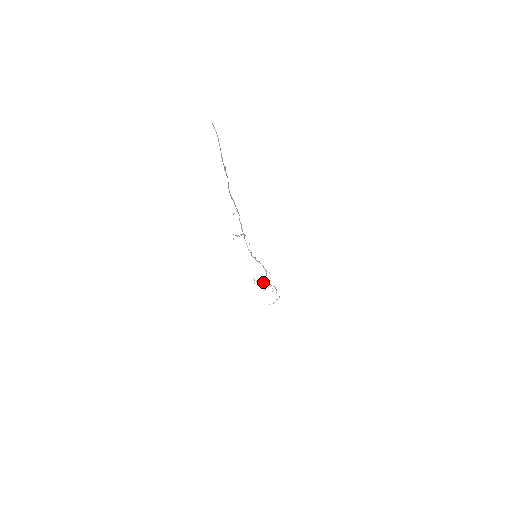
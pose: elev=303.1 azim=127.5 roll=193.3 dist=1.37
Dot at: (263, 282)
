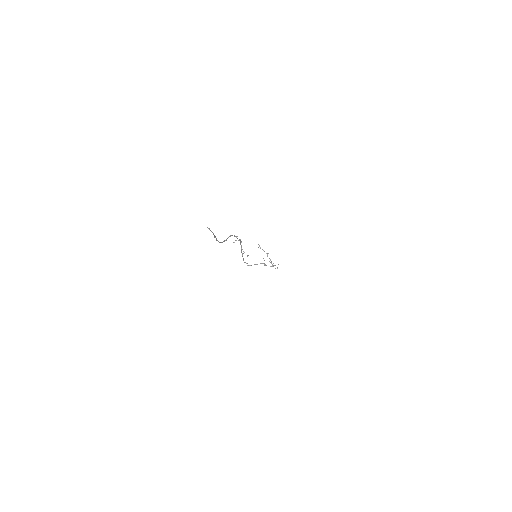
Dot at: occluded
